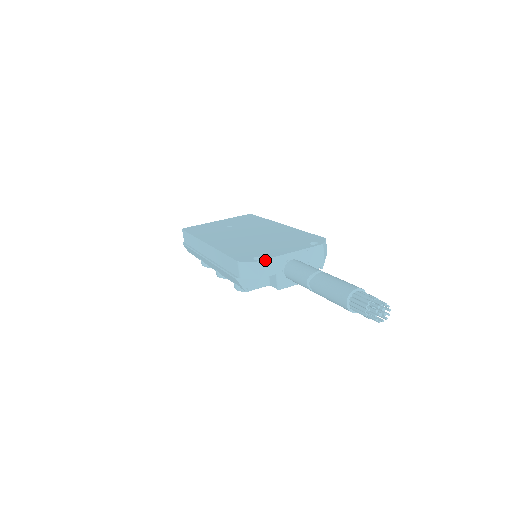
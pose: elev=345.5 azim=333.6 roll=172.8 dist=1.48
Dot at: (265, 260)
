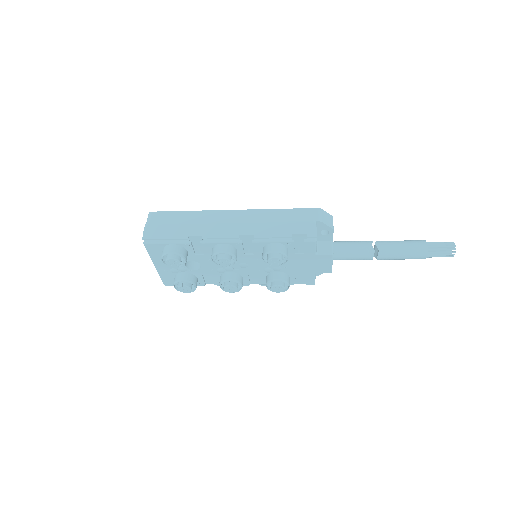
Dot at: occluded
